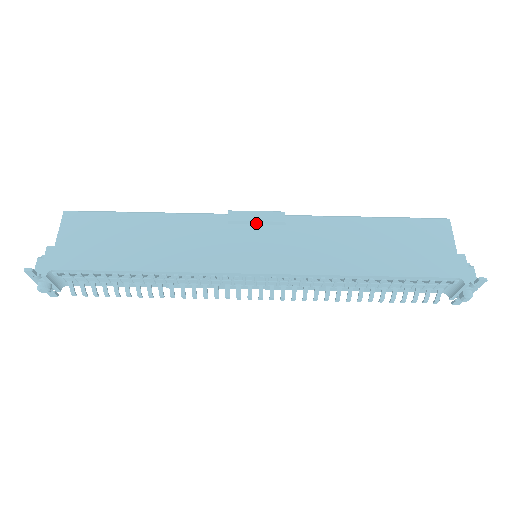
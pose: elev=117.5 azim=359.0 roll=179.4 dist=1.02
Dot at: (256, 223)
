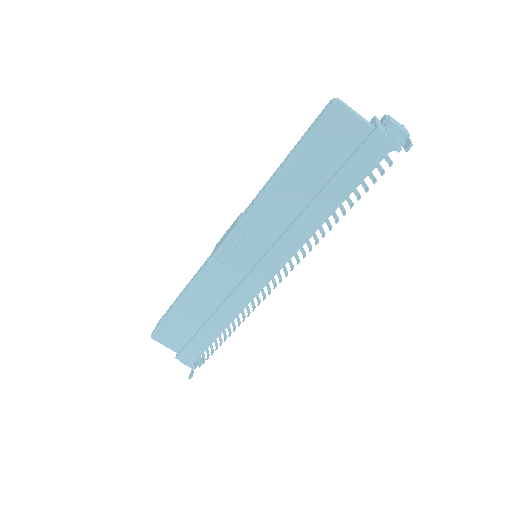
Dot at: (233, 250)
